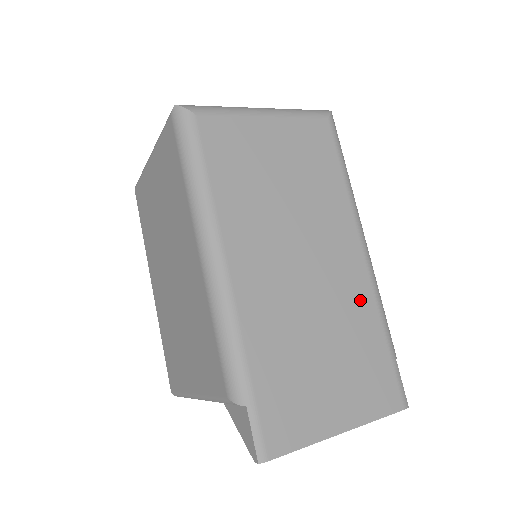
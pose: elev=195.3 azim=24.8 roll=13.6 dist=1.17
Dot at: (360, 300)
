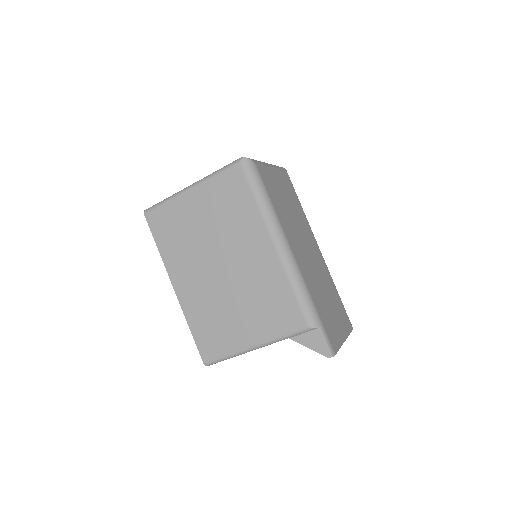
Dot at: (327, 273)
